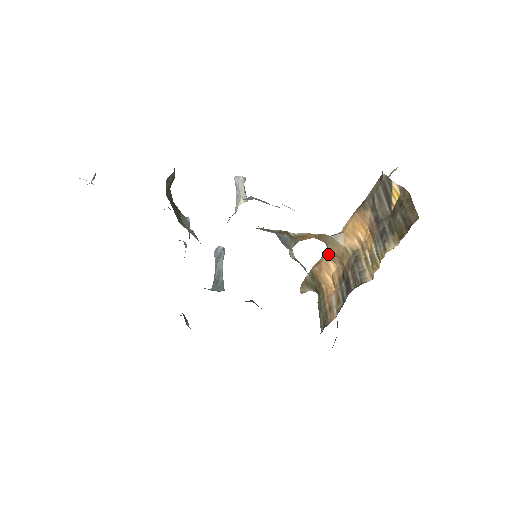
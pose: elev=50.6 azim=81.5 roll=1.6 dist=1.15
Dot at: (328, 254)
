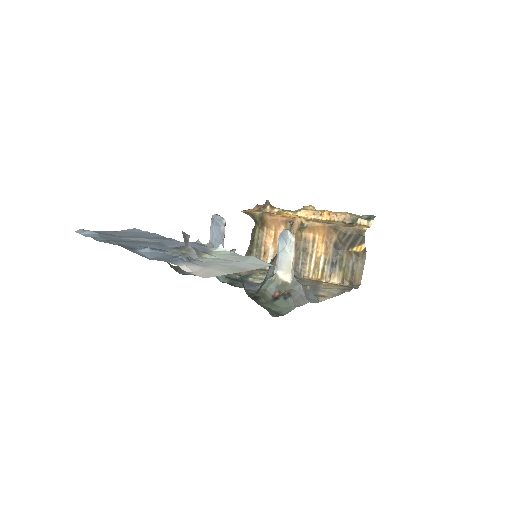
Dot at: (286, 222)
